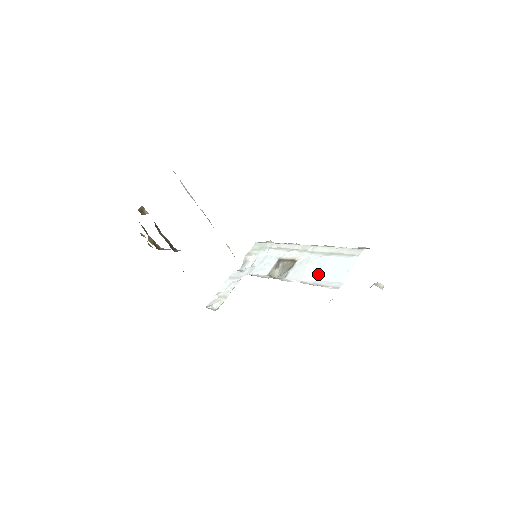
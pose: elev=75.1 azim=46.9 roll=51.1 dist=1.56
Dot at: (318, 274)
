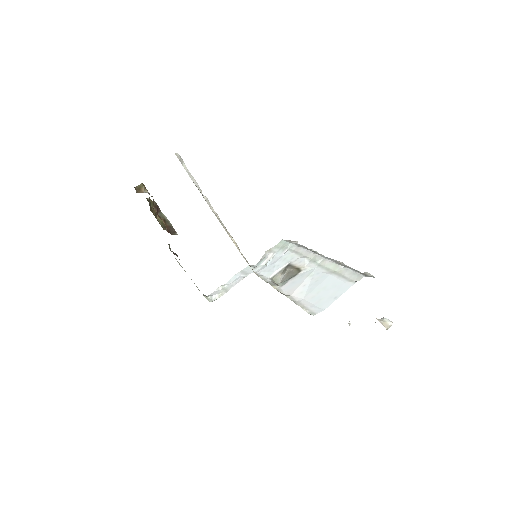
Dot at: (309, 292)
